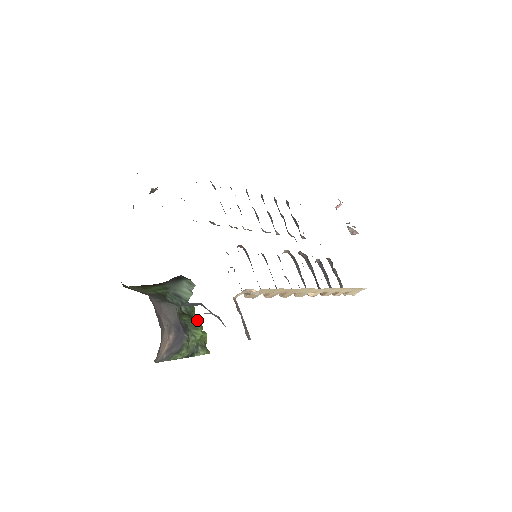
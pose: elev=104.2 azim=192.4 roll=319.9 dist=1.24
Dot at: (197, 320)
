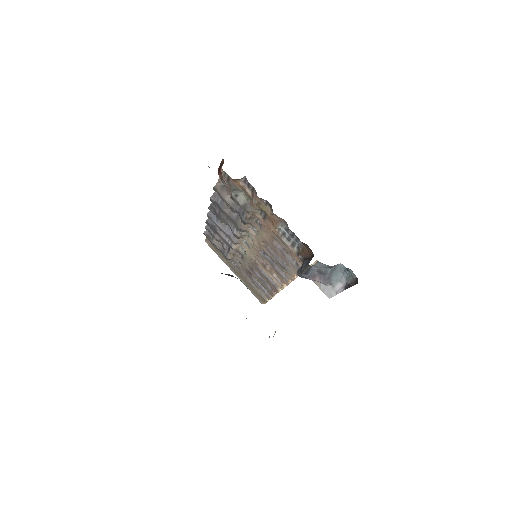
Dot at: occluded
